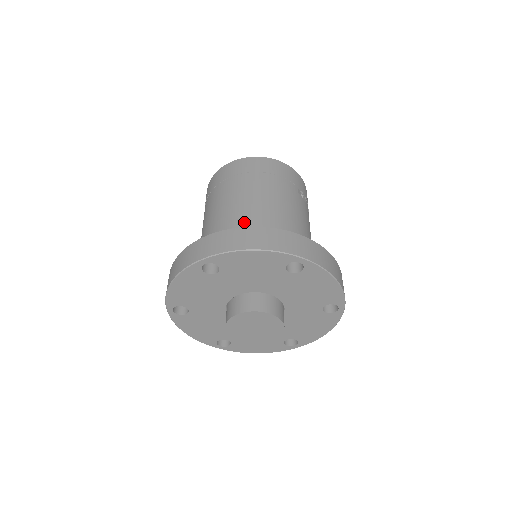
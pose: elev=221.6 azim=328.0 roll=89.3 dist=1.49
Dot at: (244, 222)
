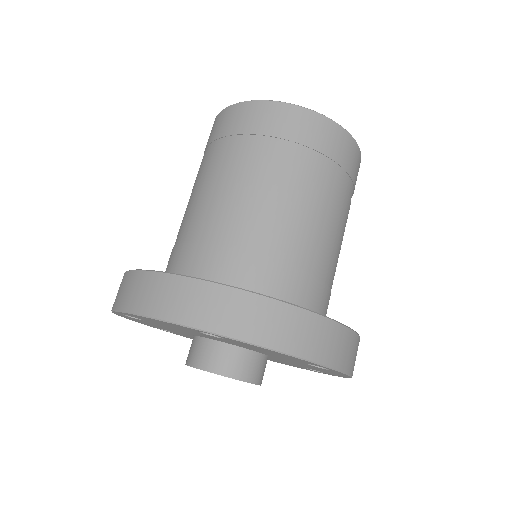
Dot at: (277, 252)
